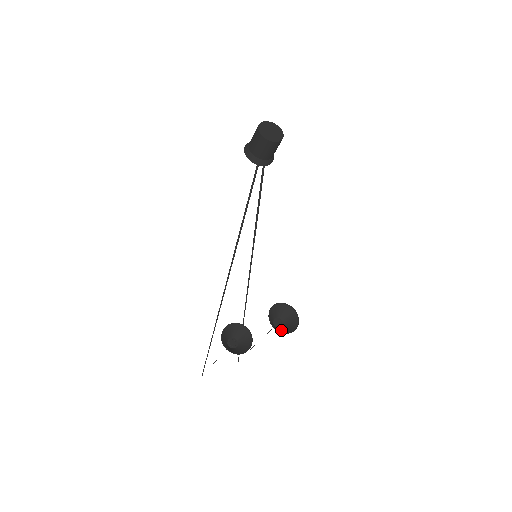
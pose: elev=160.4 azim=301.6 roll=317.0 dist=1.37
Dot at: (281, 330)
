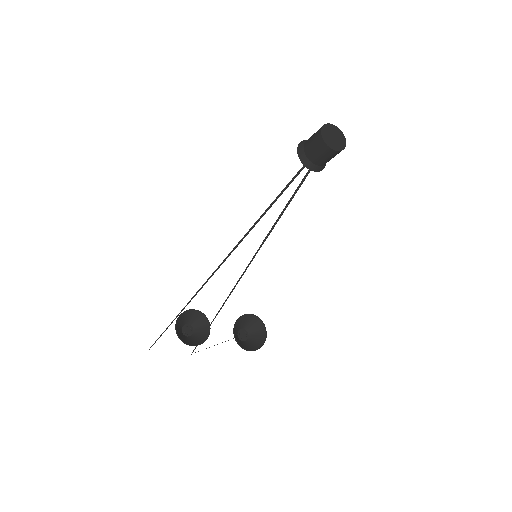
Dot at: (241, 343)
